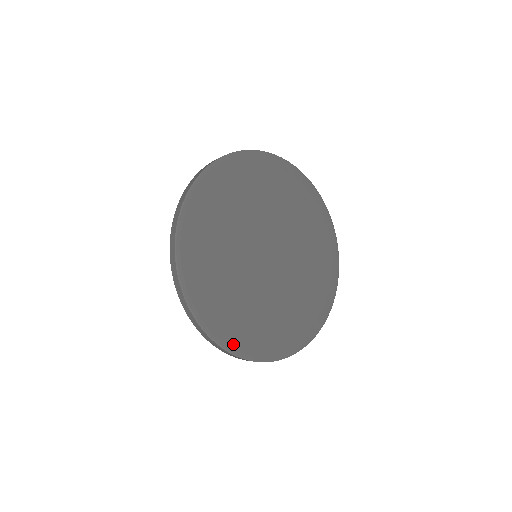
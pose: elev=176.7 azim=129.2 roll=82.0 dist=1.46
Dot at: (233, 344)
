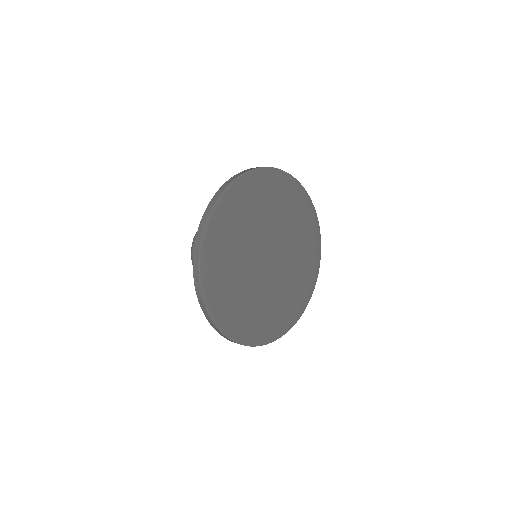
Dot at: (209, 296)
